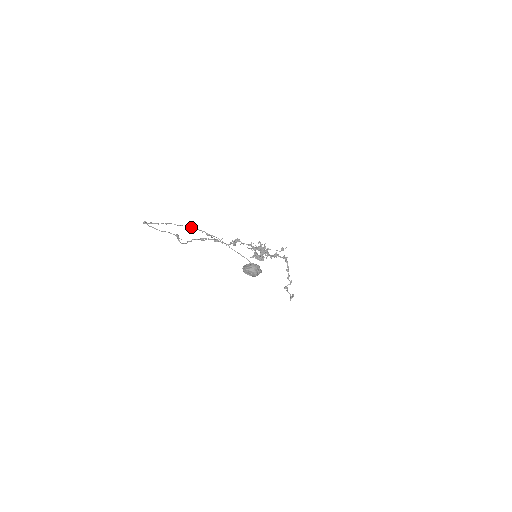
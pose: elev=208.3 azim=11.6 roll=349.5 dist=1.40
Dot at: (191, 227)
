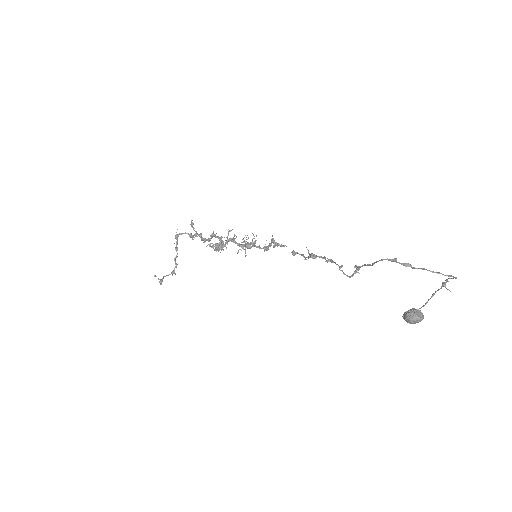
Dot at: (450, 278)
